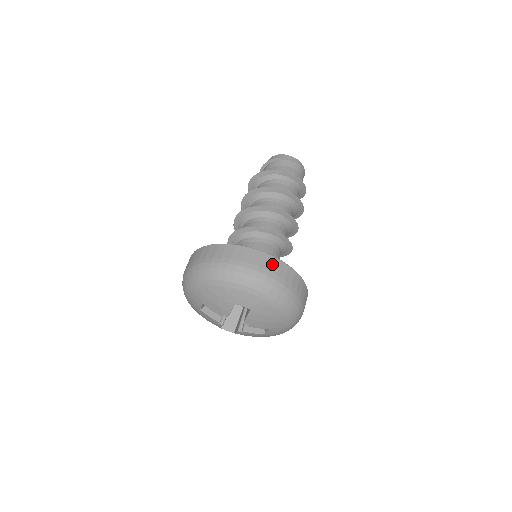
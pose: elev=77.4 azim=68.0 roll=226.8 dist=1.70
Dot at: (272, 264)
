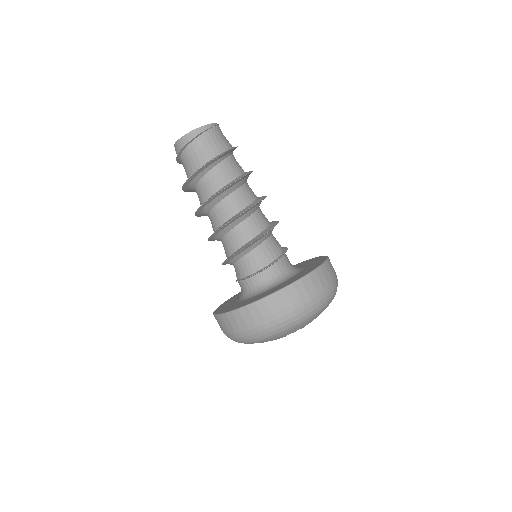
Dot at: (289, 296)
